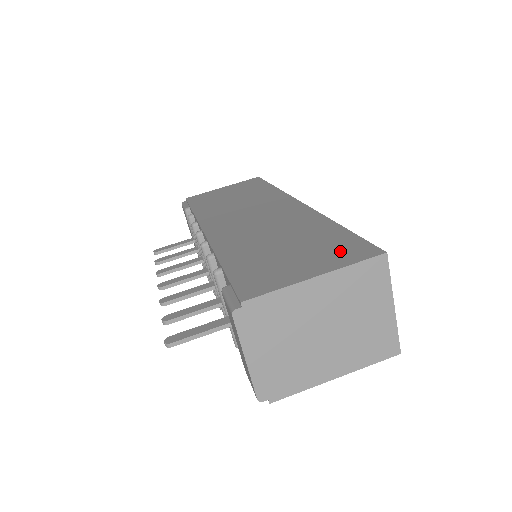
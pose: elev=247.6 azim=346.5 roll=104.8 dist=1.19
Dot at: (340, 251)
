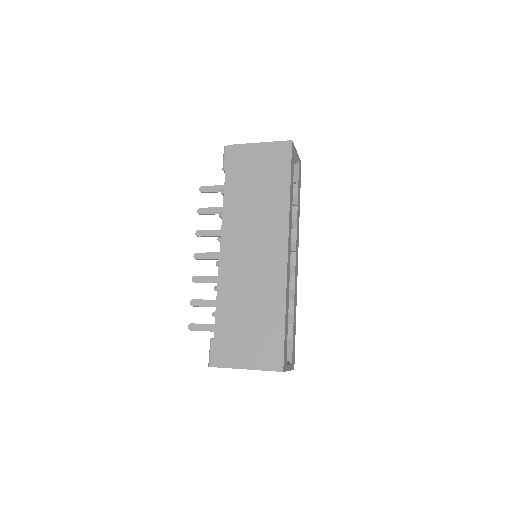
Dot at: (268, 352)
